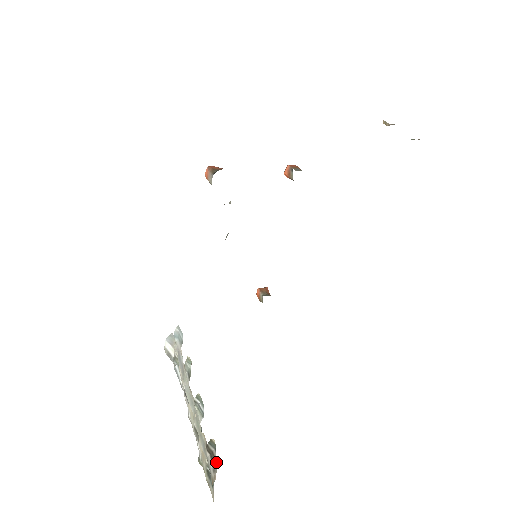
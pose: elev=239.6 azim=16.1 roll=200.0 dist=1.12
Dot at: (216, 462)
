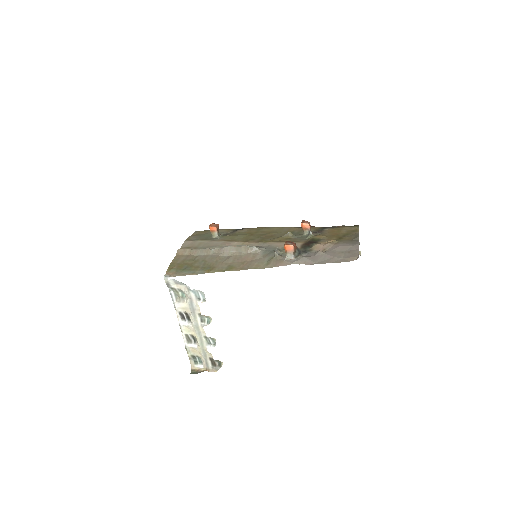
Dot at: (215, 366)
